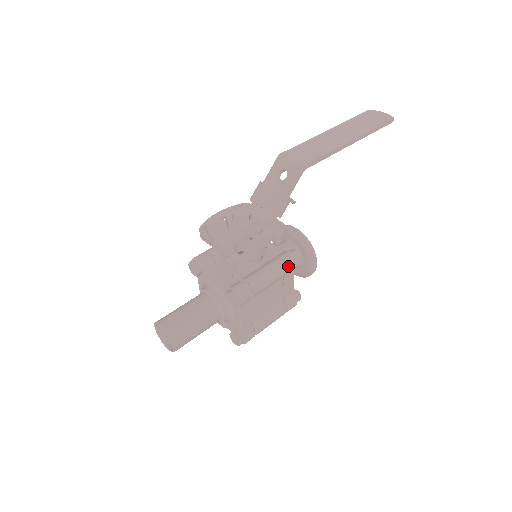
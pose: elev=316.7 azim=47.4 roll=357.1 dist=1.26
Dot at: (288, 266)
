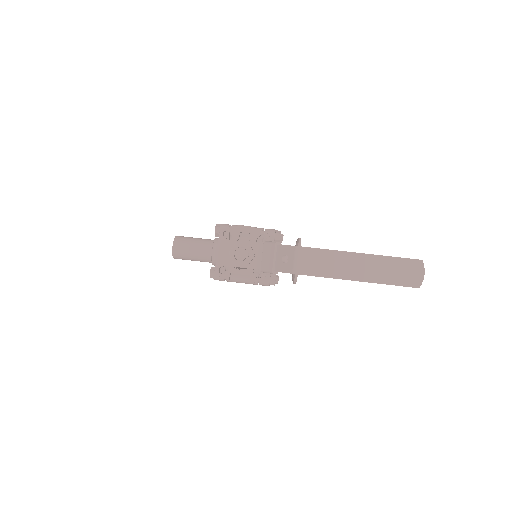
Dot at: (259, 284)
